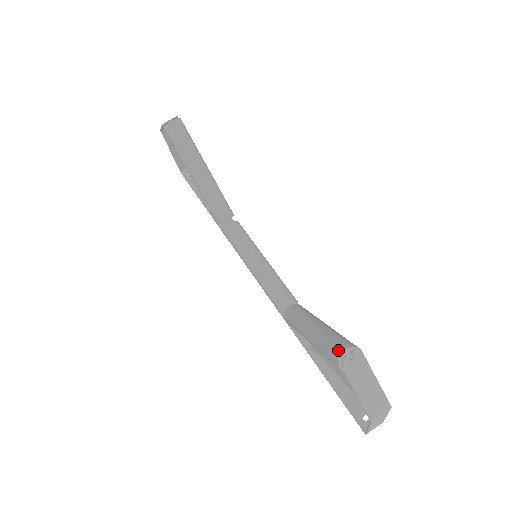
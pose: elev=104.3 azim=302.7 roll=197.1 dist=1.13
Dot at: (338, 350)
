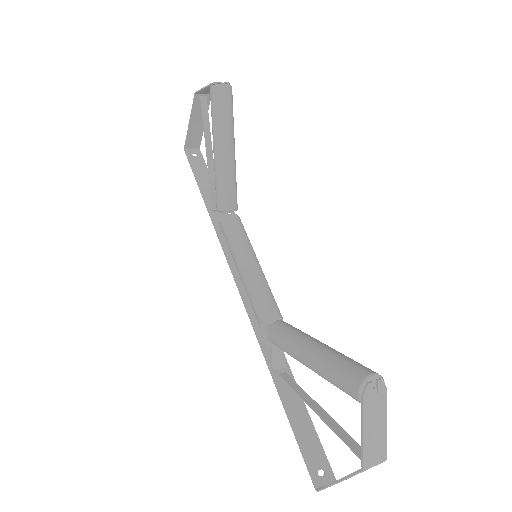
Dot at: (362, 373)
